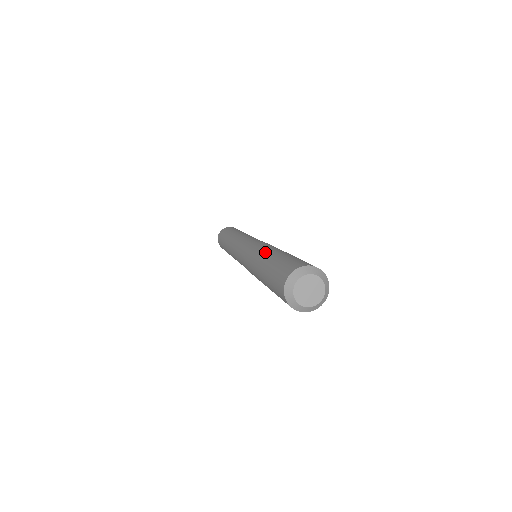
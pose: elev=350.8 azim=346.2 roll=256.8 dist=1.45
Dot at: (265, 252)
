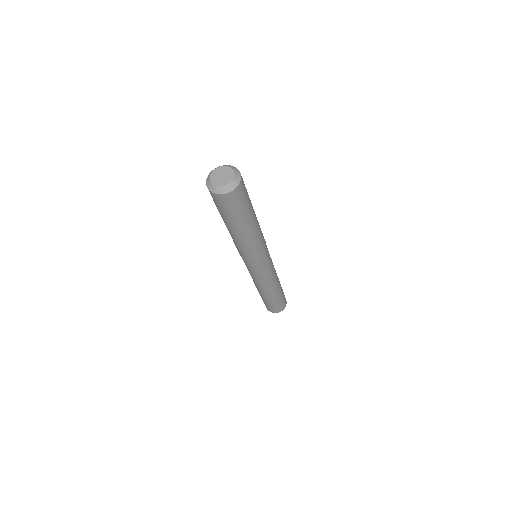
Dot at: occluded
